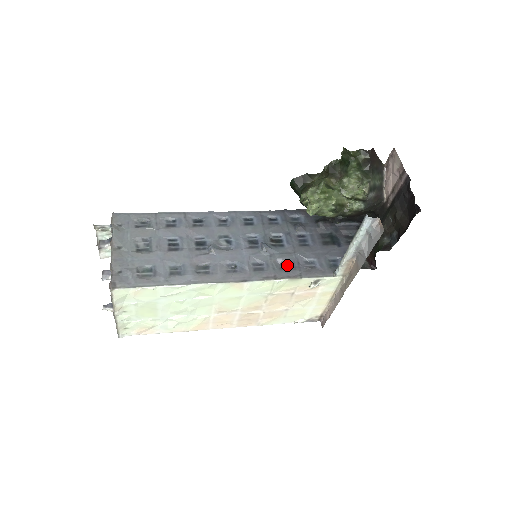
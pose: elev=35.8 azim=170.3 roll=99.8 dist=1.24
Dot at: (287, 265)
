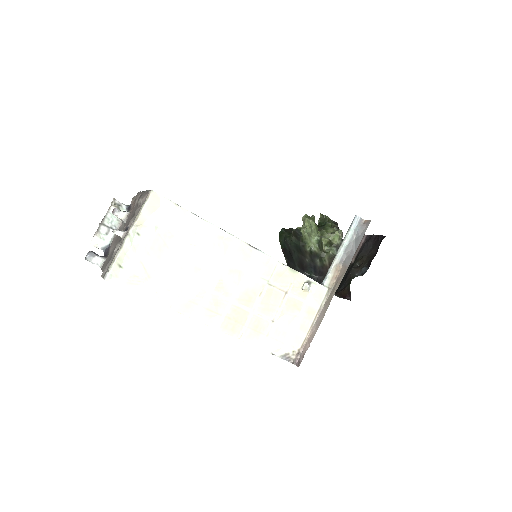
Dot at: occluded
